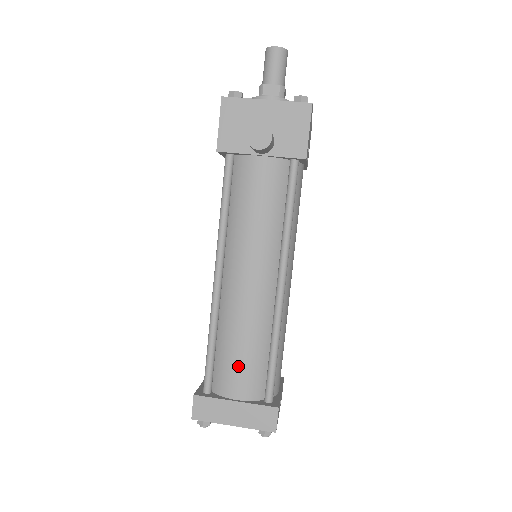
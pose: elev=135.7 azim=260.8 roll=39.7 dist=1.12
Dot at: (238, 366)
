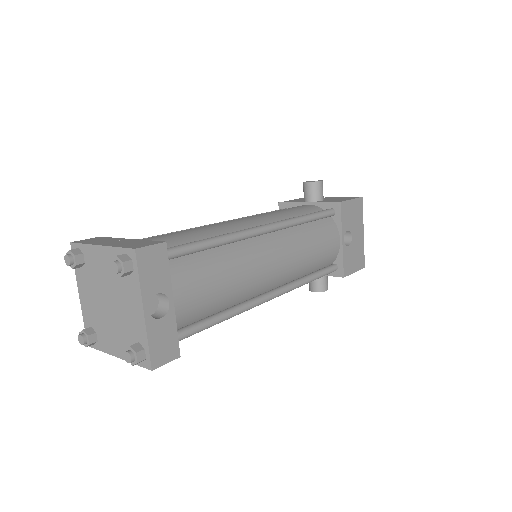
Dot at: (166, 235)
